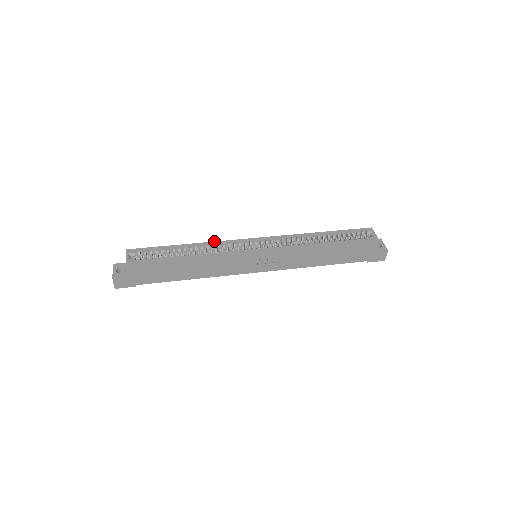
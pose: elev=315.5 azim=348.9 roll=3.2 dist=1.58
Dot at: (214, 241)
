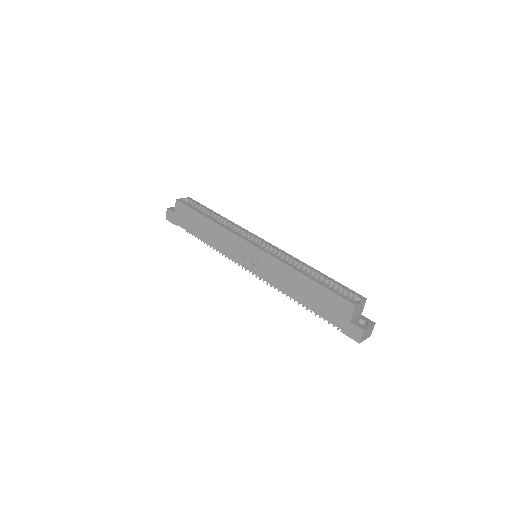
Dot at: occluded
